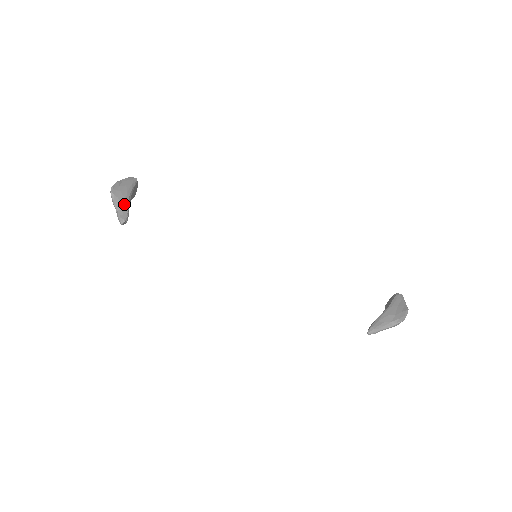
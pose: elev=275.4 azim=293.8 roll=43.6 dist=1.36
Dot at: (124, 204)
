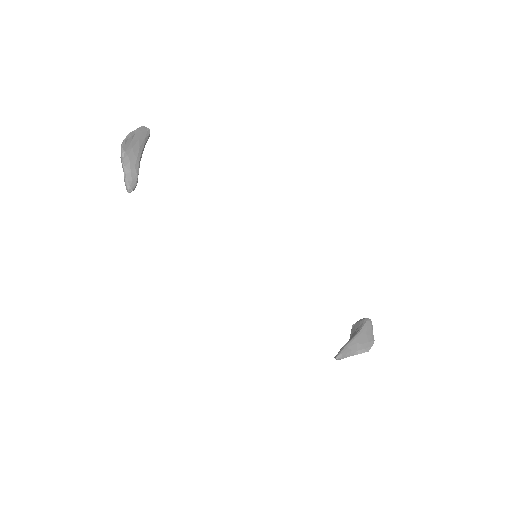
Dot at: (134, 166)
